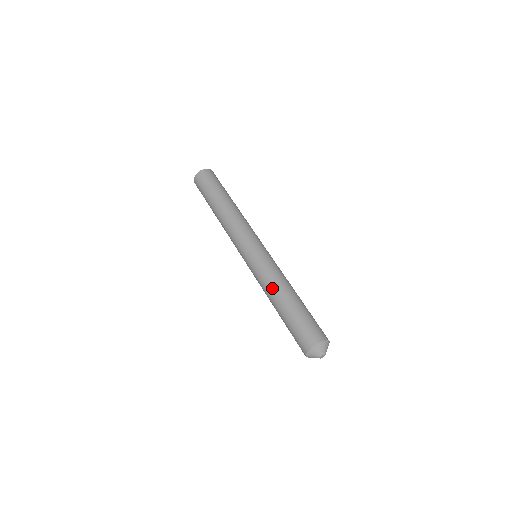
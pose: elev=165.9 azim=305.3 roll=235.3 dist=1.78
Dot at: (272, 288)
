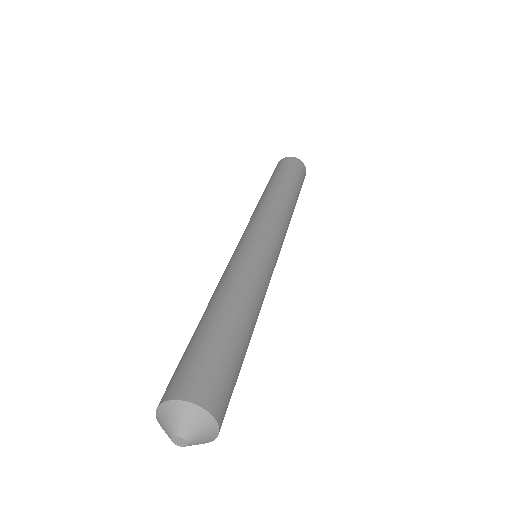
Dot at: (214, 291)
